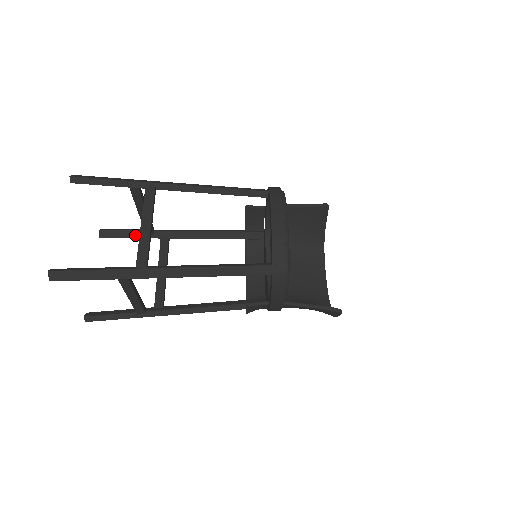
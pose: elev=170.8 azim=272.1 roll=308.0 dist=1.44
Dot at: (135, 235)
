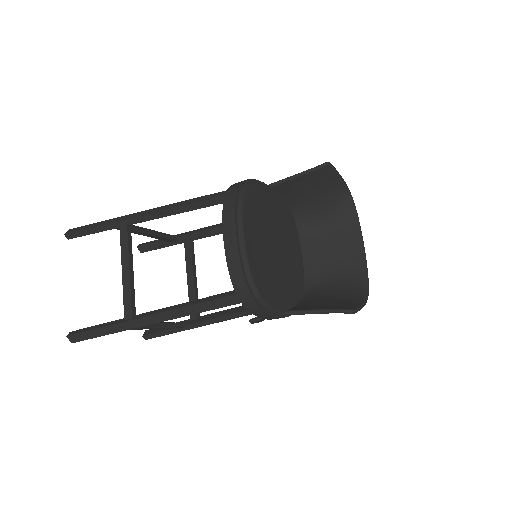
Dot at: (164, 245)
